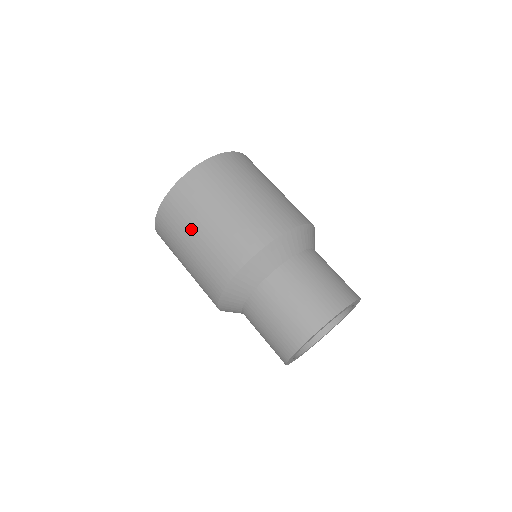
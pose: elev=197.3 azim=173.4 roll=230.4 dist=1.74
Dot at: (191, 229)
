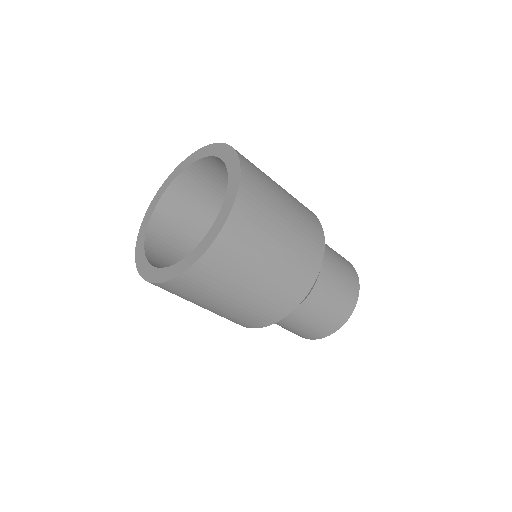
Dot at: (251, 273)
